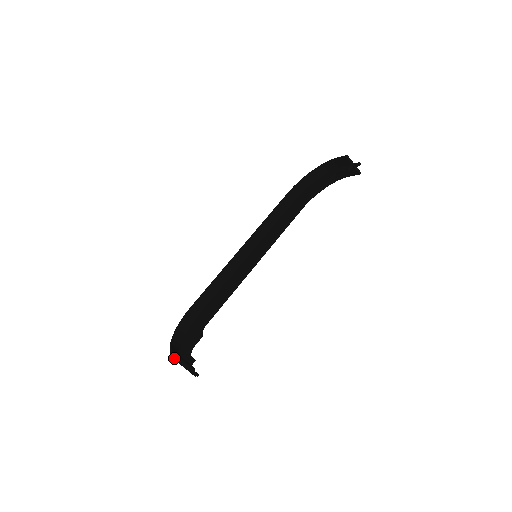
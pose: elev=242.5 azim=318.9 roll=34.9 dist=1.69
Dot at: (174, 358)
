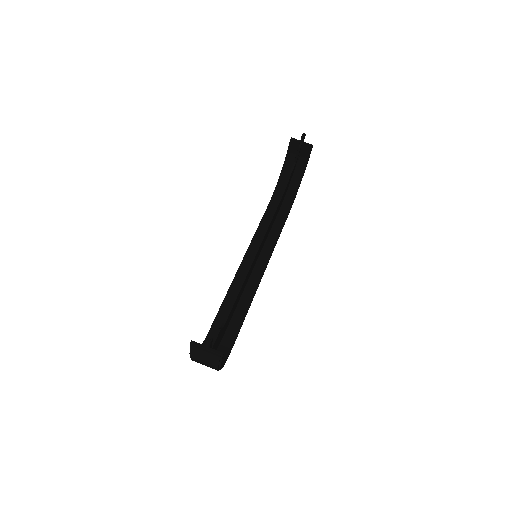
Dot at: (190, 350)
